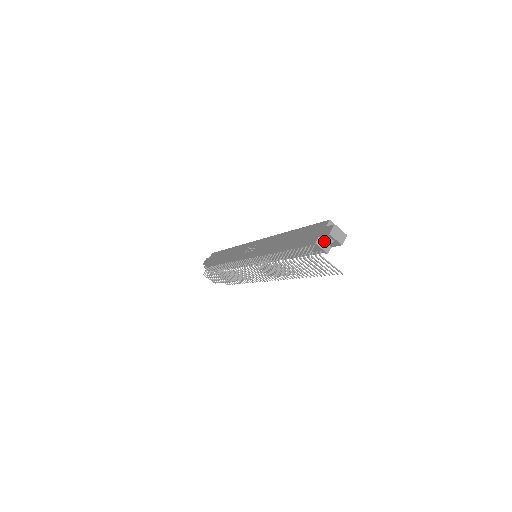
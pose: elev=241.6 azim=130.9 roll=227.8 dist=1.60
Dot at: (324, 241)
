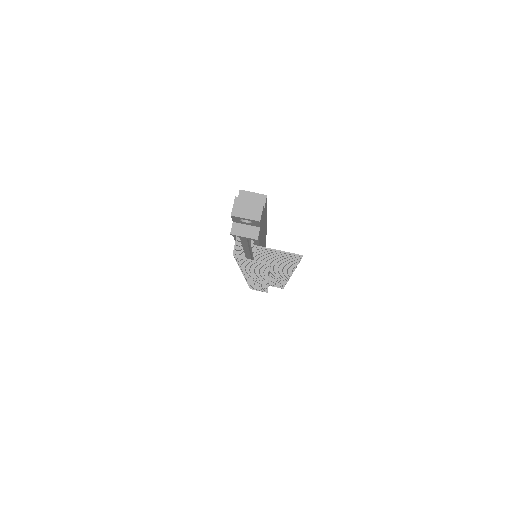
Dot at: (244, 224)
